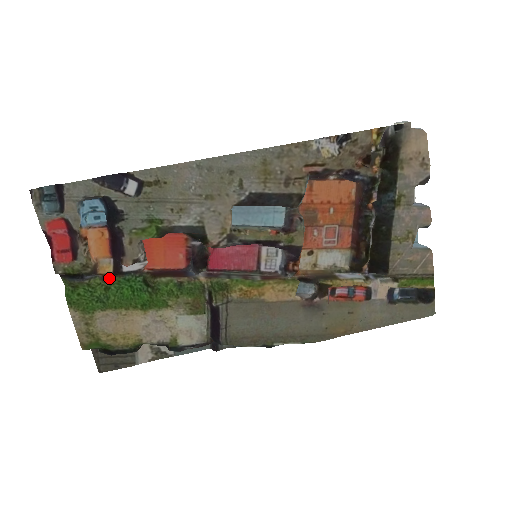
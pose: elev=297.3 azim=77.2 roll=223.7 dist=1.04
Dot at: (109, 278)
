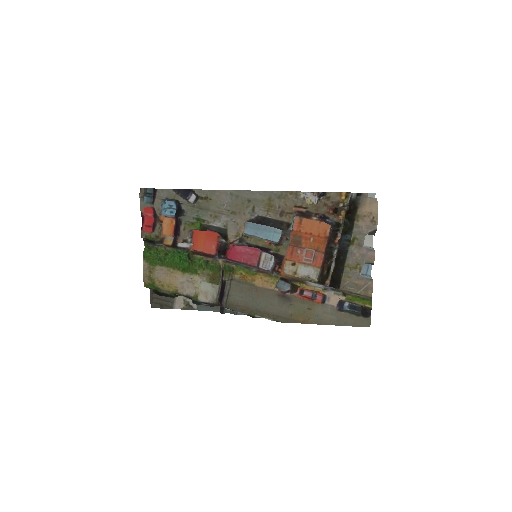
Dot at: (169, 248)
